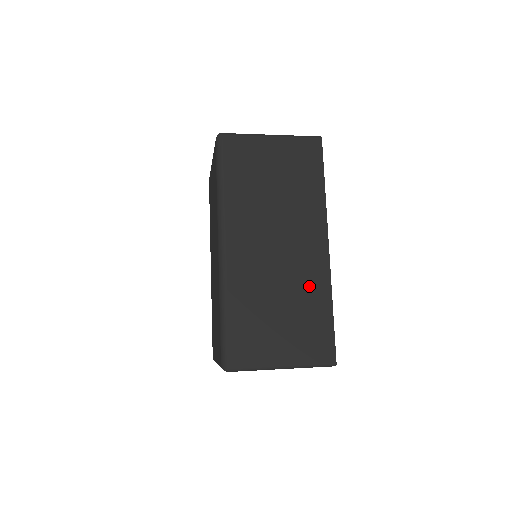
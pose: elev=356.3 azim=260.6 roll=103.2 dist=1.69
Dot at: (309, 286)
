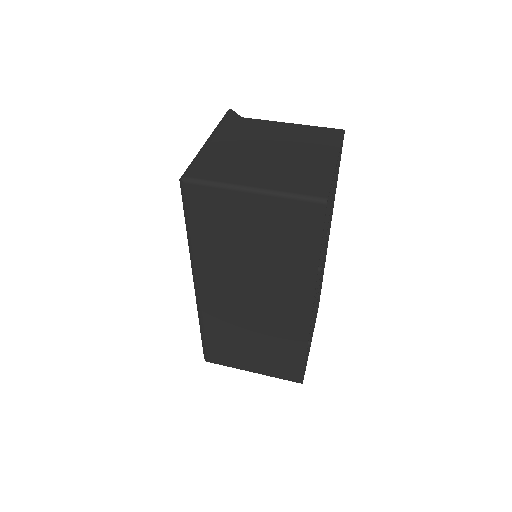
Dot at: (284, 335)
